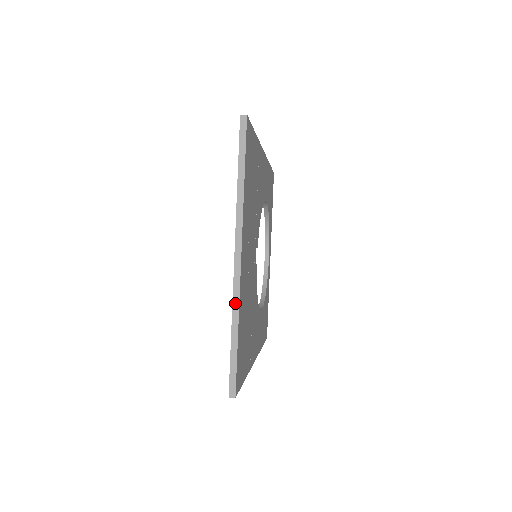
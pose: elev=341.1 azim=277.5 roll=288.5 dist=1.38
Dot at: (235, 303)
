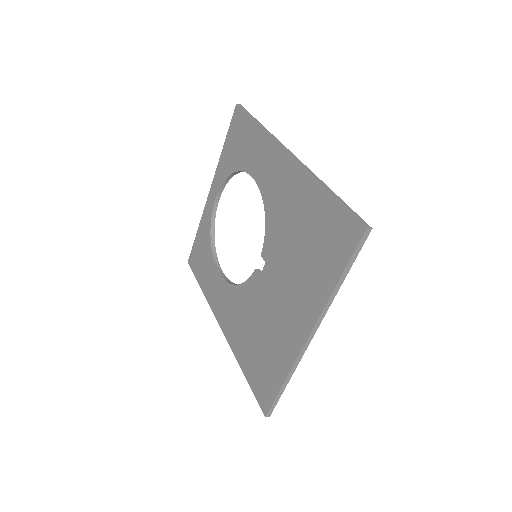
Dot at: (295, 366)
